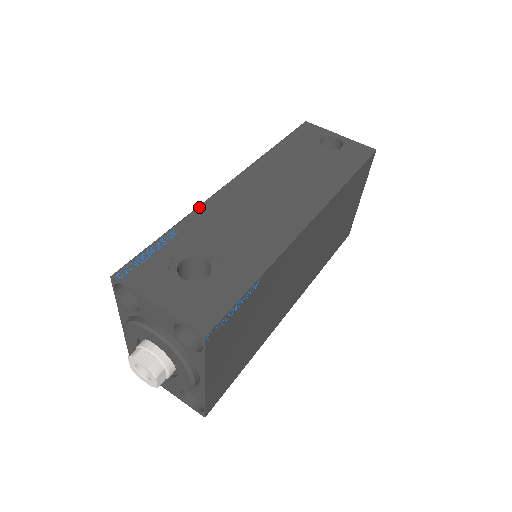
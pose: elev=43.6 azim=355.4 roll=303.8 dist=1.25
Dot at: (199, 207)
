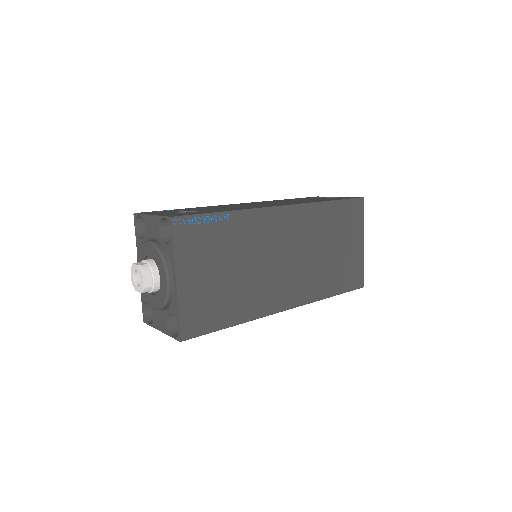
Dot at: (211, 206)
